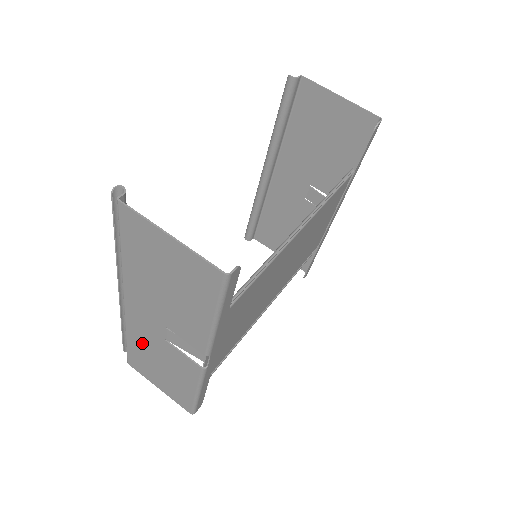
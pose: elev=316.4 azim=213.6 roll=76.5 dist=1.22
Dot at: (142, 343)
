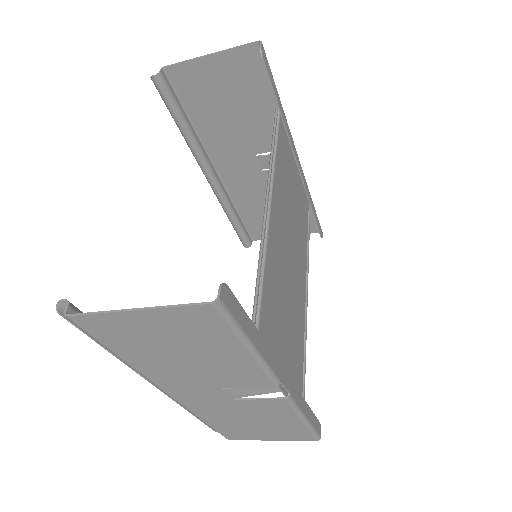
Dot at: (219, 416)
